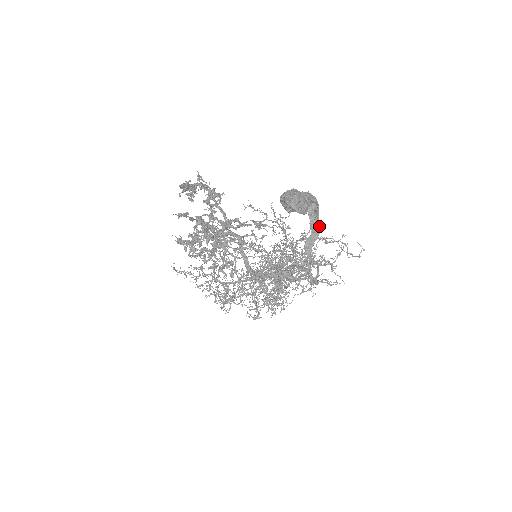
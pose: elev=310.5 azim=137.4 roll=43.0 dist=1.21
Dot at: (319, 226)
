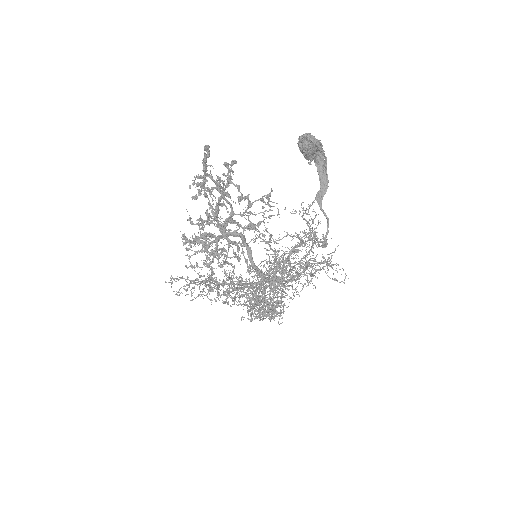
Dot at: (327, 180)
